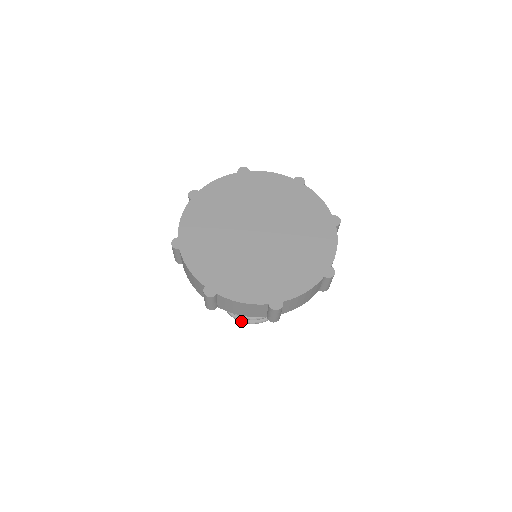
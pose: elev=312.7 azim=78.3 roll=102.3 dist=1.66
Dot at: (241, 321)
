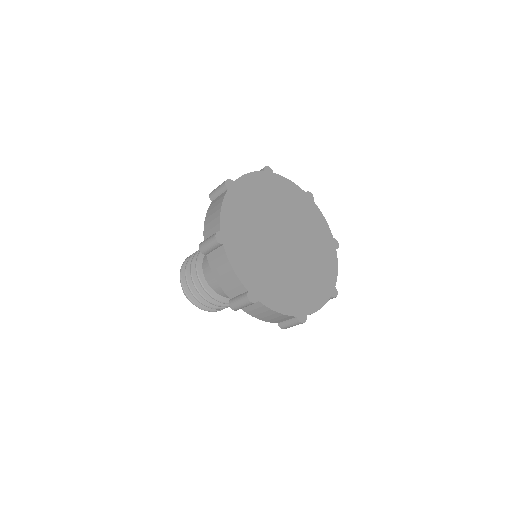
Dot at: occluded
